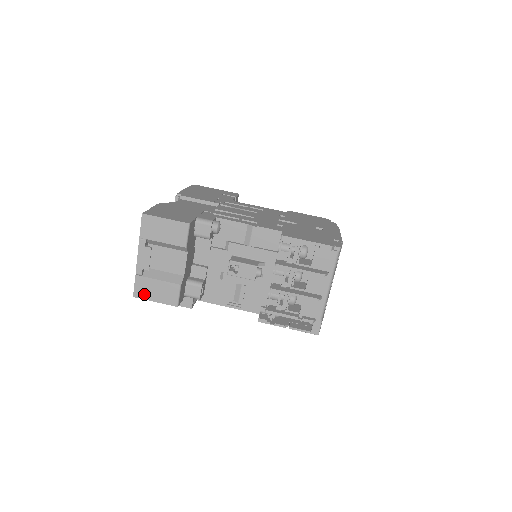
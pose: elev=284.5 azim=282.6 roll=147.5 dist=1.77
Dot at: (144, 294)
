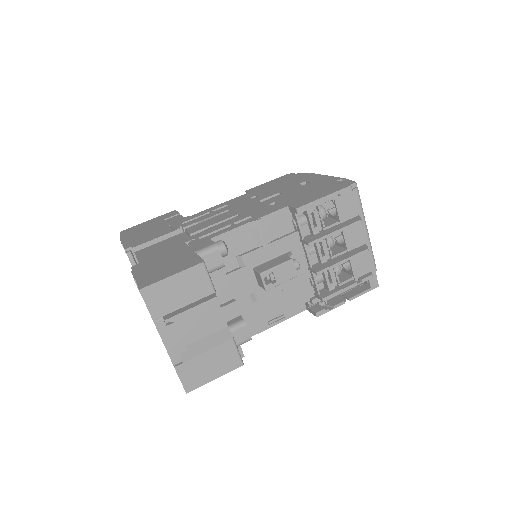
Dot at: (197, 381)
